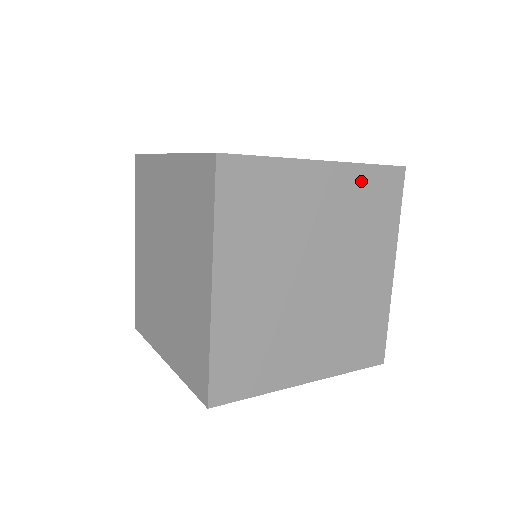
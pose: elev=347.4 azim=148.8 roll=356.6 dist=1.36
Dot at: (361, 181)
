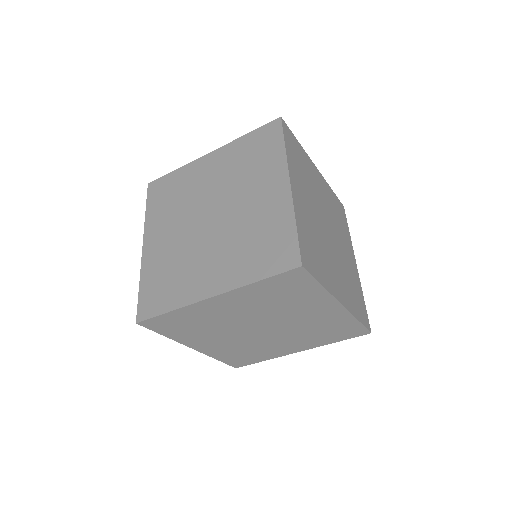
Dot at: (331, 194)
